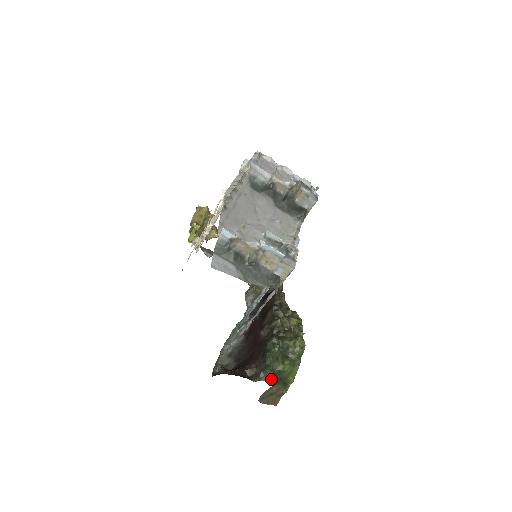
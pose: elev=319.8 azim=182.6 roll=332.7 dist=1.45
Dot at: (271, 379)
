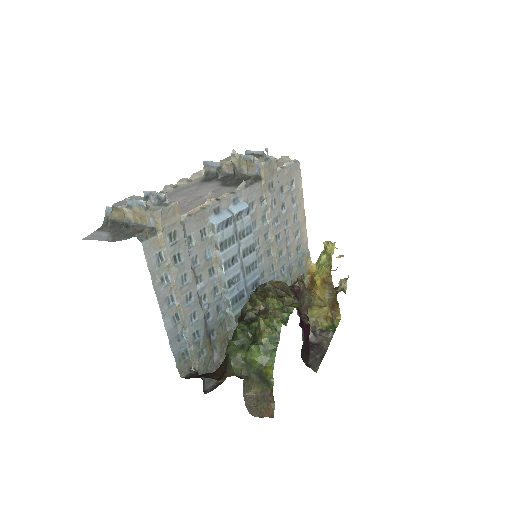
Dot at: (237, 373)
